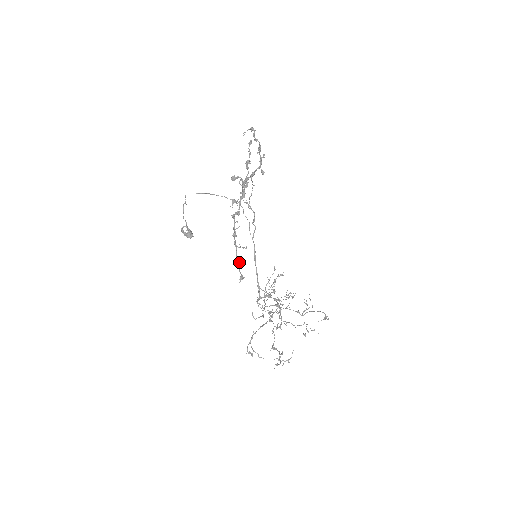
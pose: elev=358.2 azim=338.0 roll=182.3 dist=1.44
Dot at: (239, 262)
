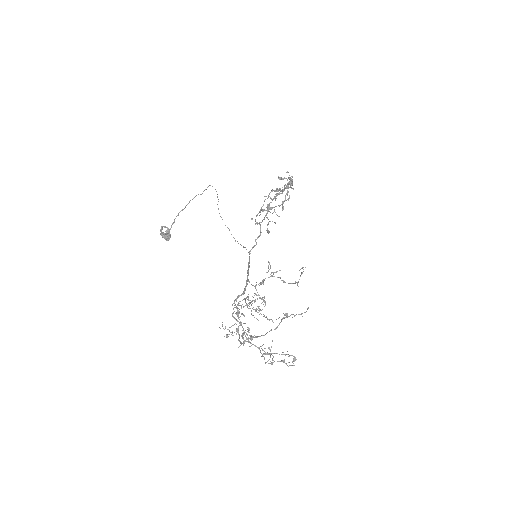
Dot at: (269, 221)
